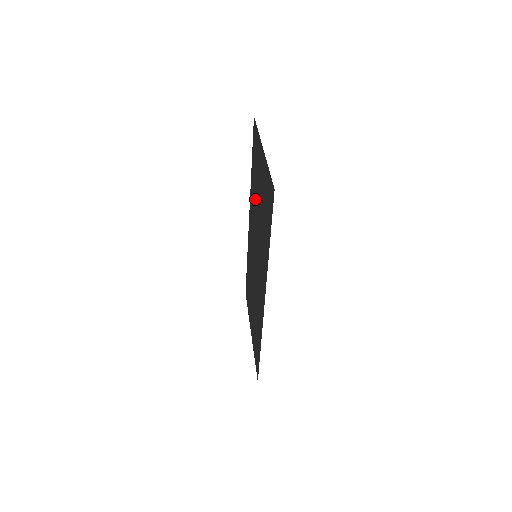
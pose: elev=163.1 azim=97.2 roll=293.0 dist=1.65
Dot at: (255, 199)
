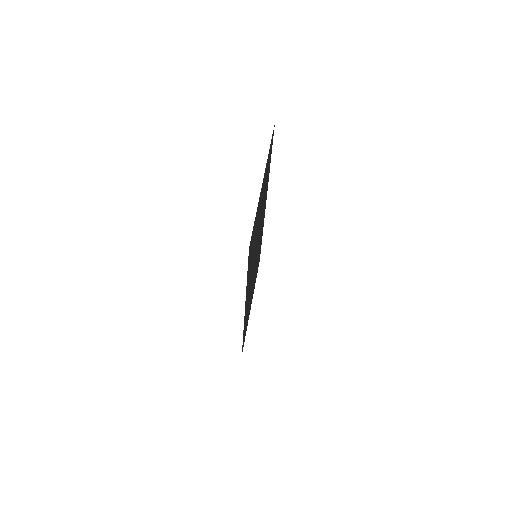
Dot at: occluded
